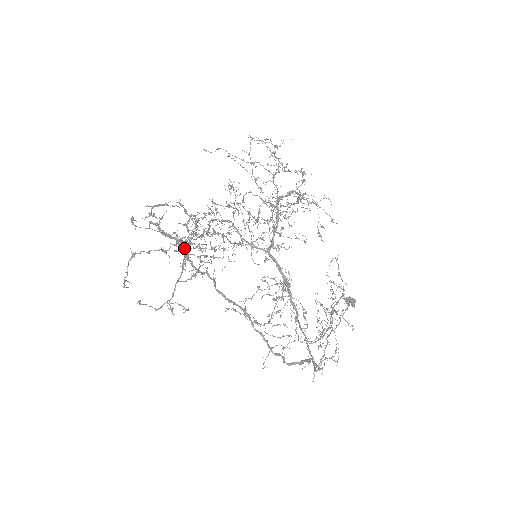
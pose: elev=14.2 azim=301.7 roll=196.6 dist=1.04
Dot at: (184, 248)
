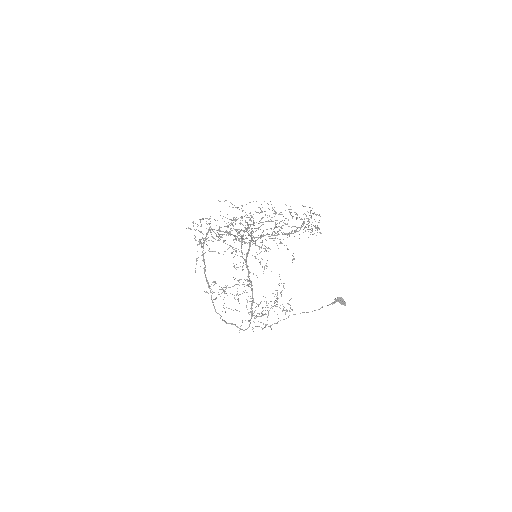
Dot at: (203, 247)
